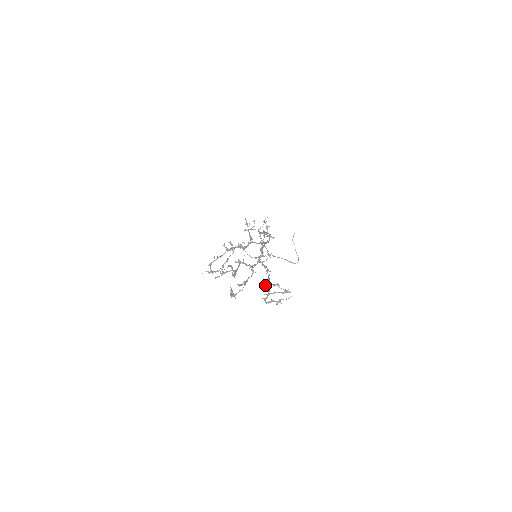
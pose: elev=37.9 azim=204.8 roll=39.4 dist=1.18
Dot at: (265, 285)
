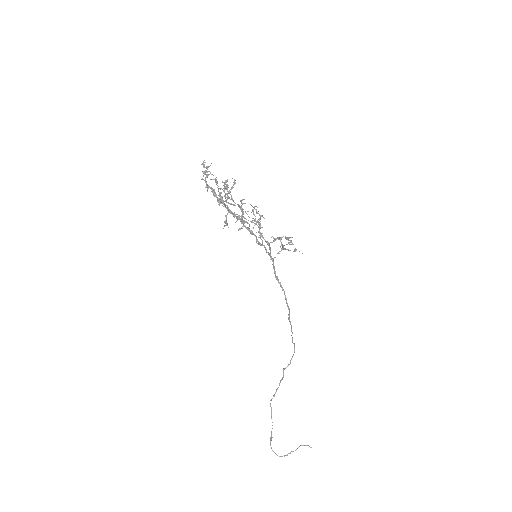
Dot at: occluded
